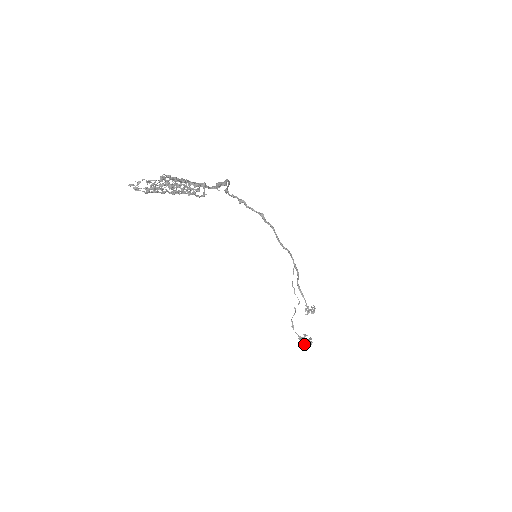
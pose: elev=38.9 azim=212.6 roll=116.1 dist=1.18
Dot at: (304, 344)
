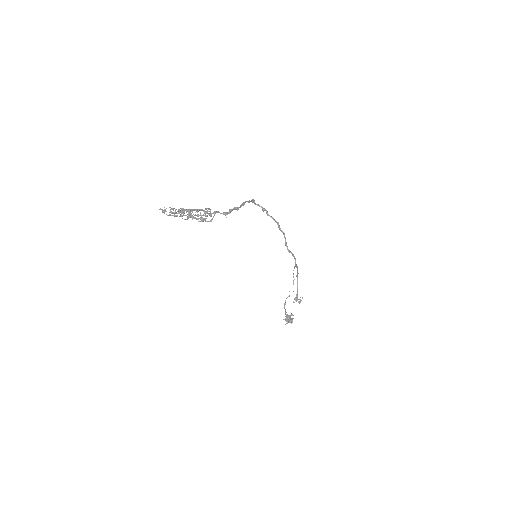
Dot at: (287, 321)
